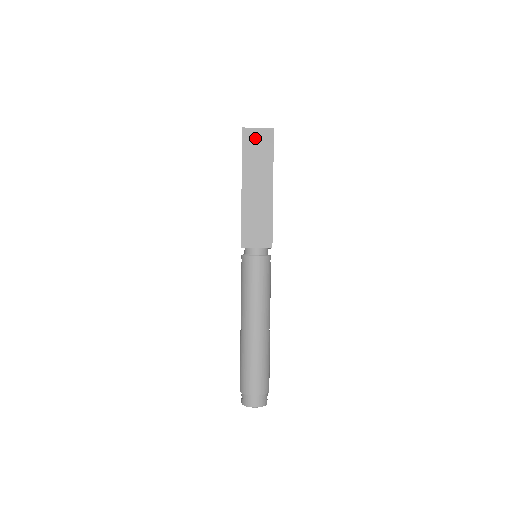
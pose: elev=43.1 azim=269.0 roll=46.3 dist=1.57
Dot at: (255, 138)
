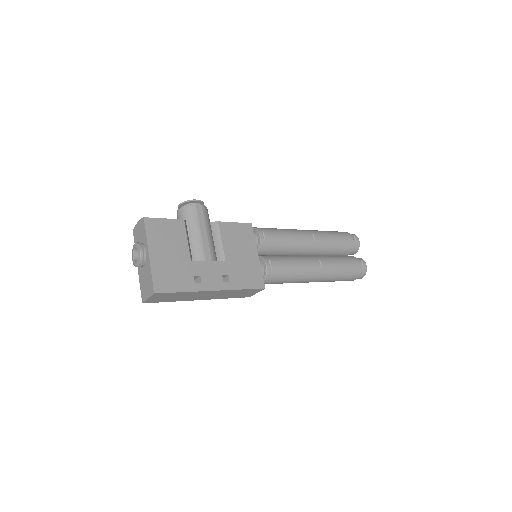
Dot at: (158, 299)
